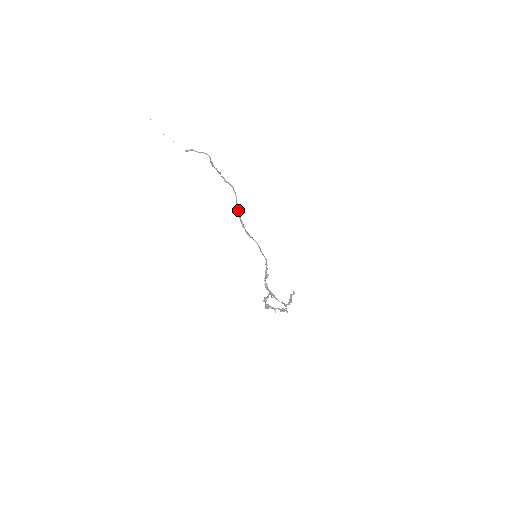
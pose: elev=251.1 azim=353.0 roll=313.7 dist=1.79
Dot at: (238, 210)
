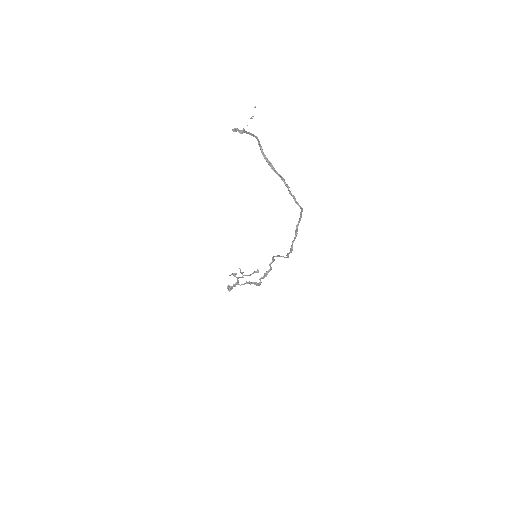
Dot at: occluded
